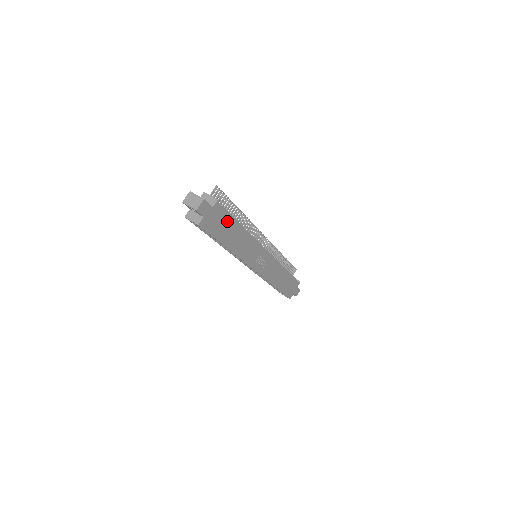
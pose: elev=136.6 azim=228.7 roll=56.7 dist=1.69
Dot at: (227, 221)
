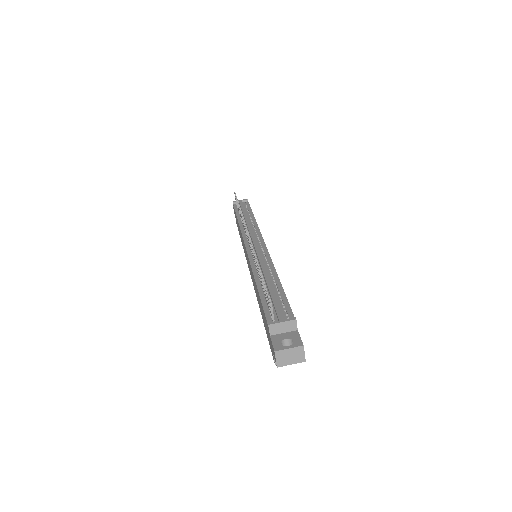
Dot at: occluded
